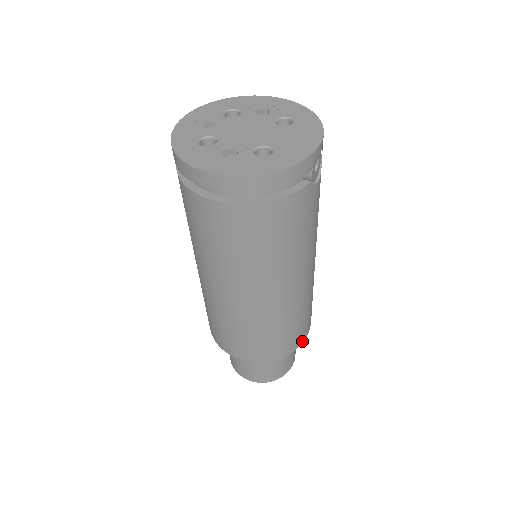
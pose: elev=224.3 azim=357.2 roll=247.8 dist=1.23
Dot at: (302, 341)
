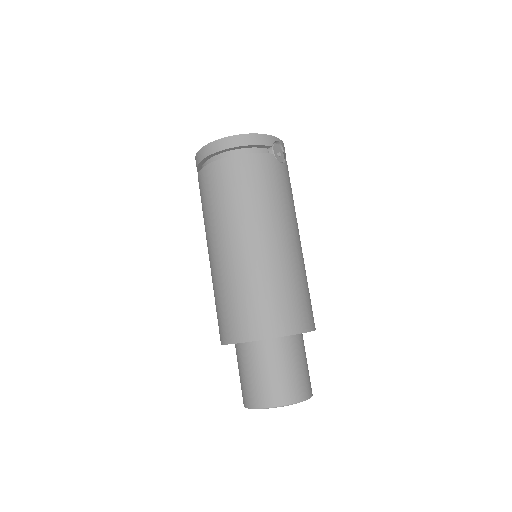
Dot at: (301, 330)
